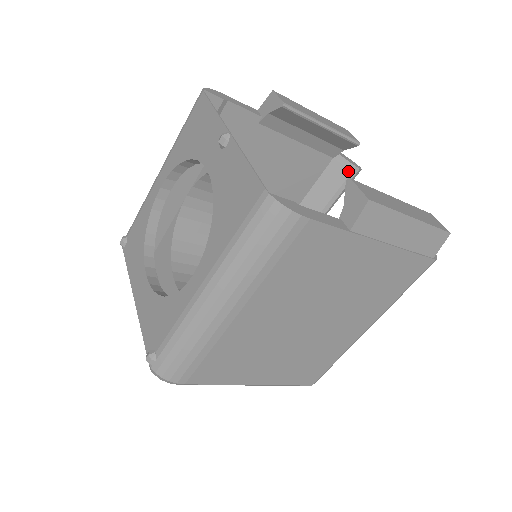
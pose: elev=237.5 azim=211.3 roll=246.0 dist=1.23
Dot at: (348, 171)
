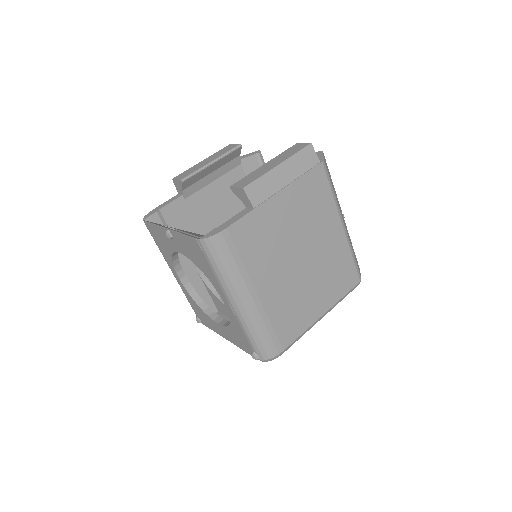
Dot at: (255, 160)
